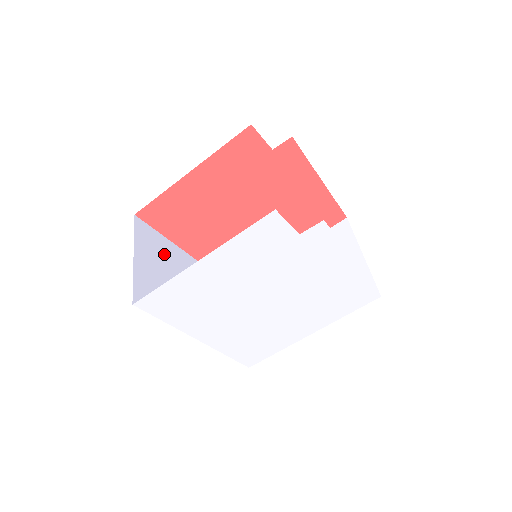
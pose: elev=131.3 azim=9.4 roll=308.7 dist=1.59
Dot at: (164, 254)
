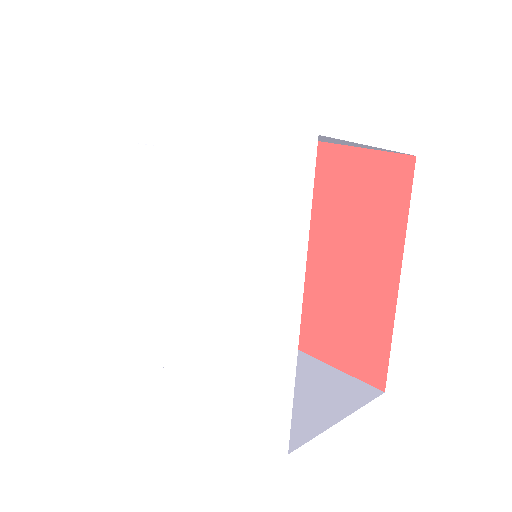
Dot at: occluded
